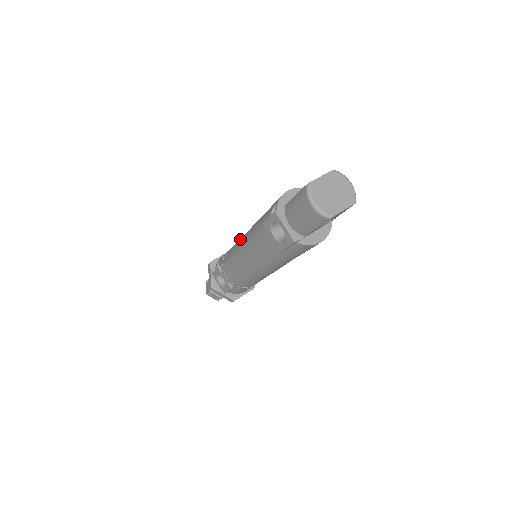
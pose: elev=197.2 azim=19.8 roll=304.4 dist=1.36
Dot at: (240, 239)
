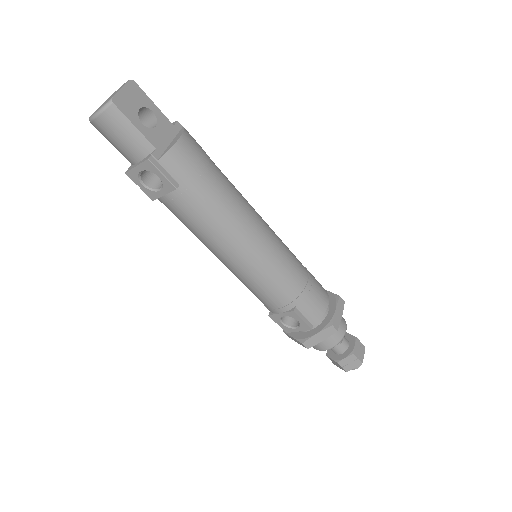
Dot at: occluded
